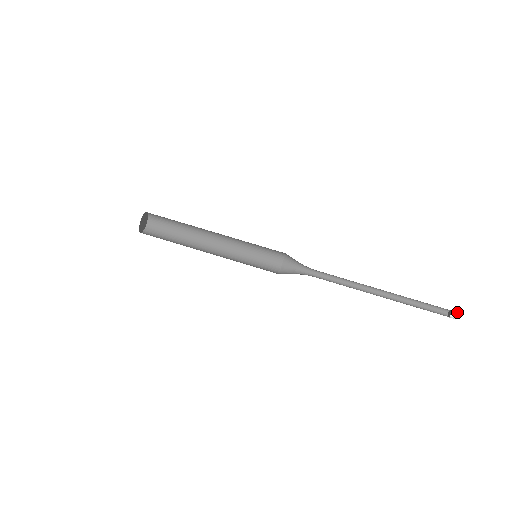
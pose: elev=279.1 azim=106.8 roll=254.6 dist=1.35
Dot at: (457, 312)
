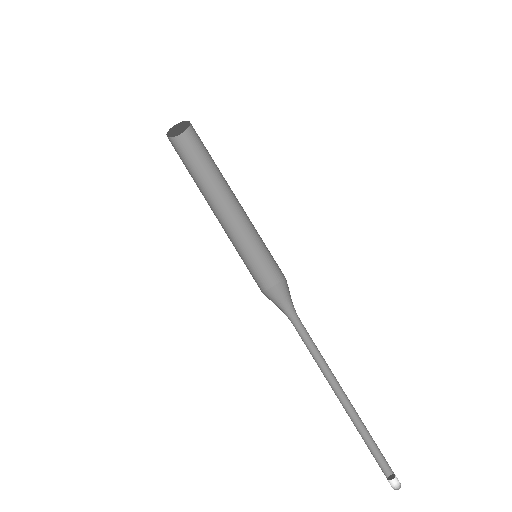
Dot at: (399, 482)
